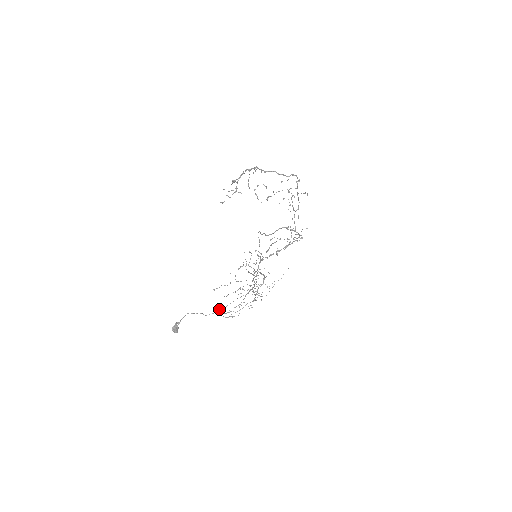
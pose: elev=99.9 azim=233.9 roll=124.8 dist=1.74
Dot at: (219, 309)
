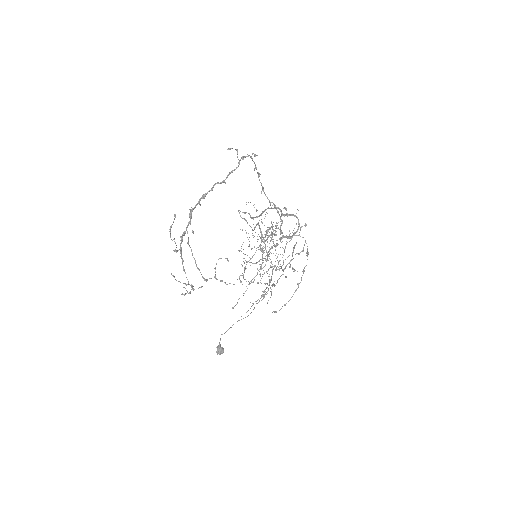
Dot at: occluded
